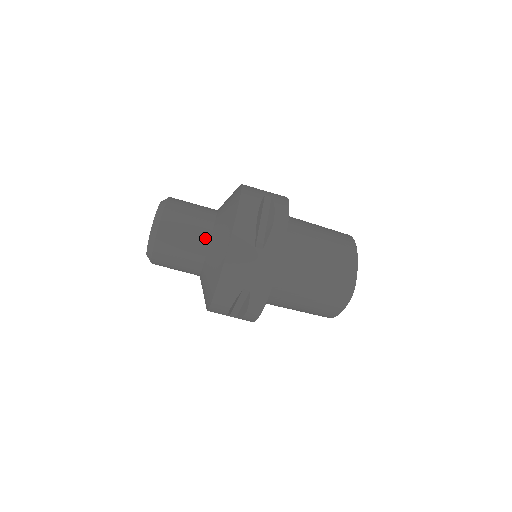
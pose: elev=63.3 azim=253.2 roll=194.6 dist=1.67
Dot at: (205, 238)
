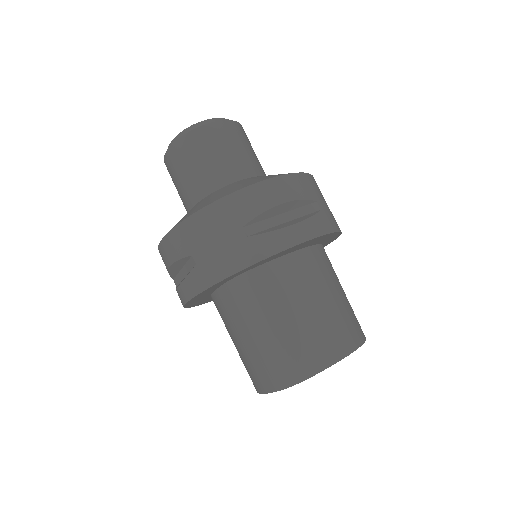
Dot at: (220, 181)
